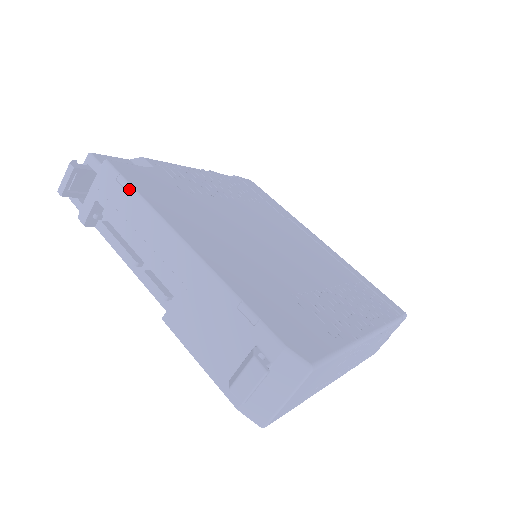
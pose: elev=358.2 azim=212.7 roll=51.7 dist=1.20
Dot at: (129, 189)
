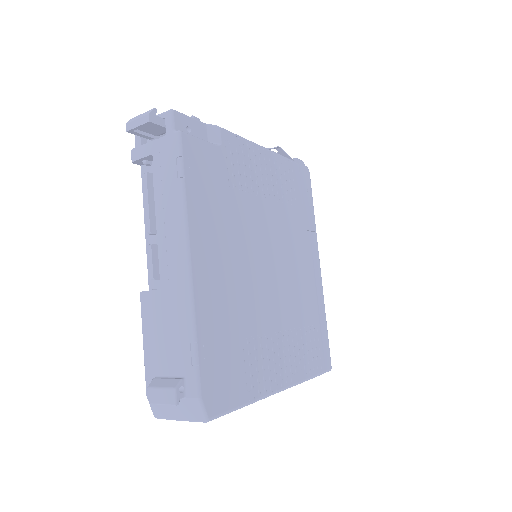
Dot at: (180, 177)
